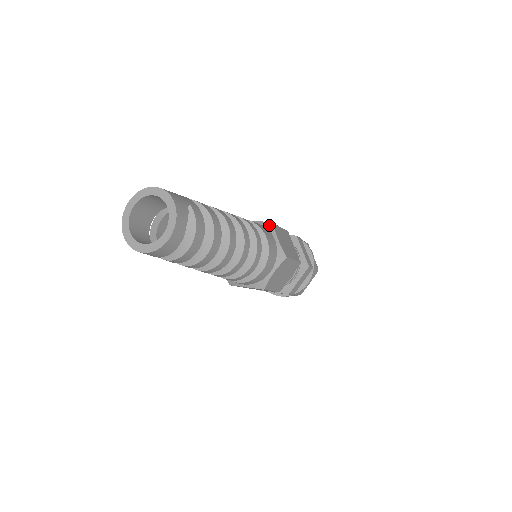
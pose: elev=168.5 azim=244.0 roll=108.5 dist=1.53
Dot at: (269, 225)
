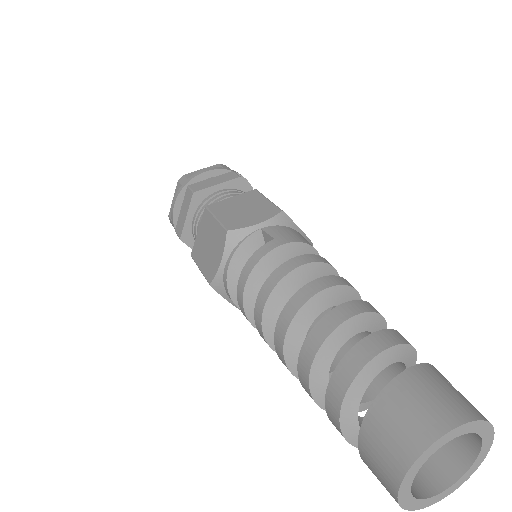
Dot at: (283, 219)
